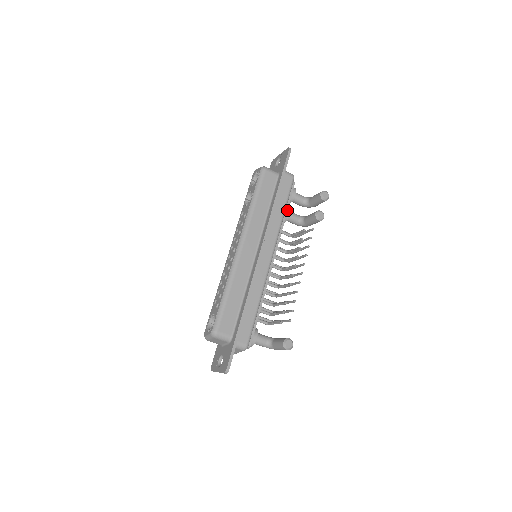
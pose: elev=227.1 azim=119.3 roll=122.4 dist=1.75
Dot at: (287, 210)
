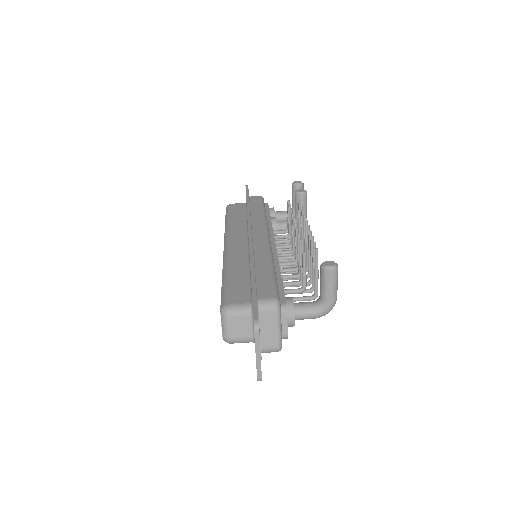
Dot at: (269, 215)
